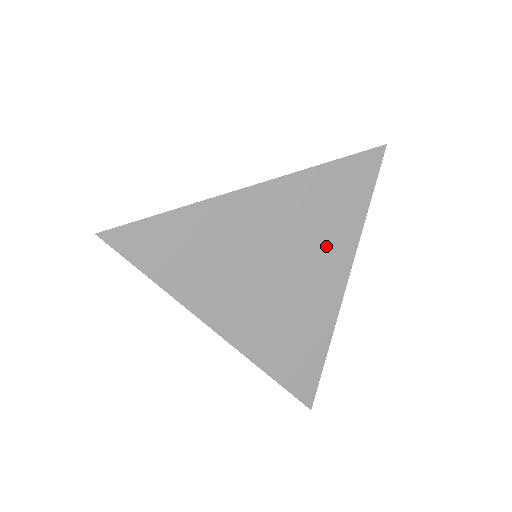
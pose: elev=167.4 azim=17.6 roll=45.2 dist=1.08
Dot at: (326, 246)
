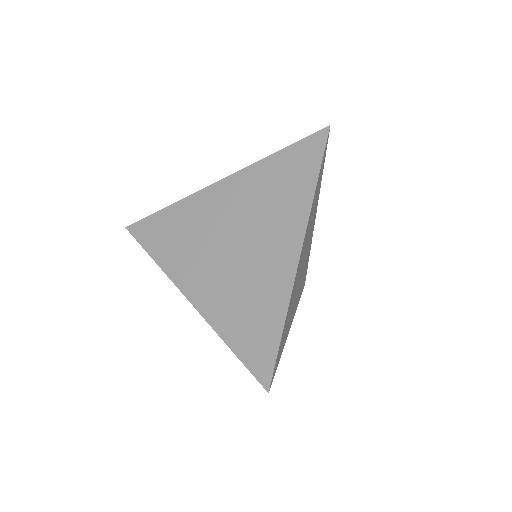
Dot at: (313, 220)
